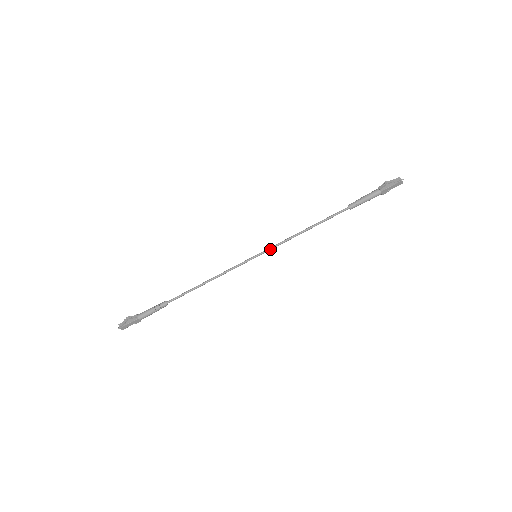
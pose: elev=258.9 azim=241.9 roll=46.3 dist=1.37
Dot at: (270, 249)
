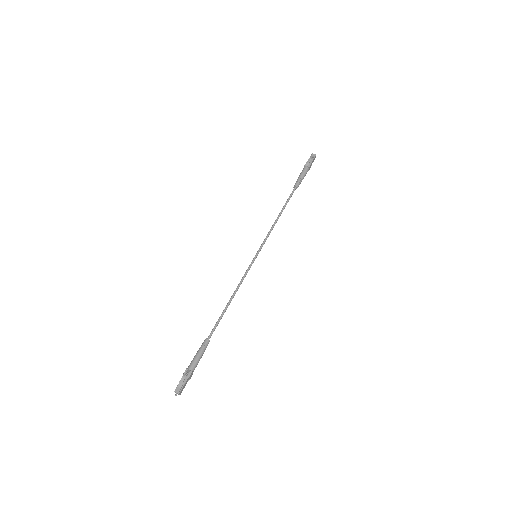
Dot at: occluded
